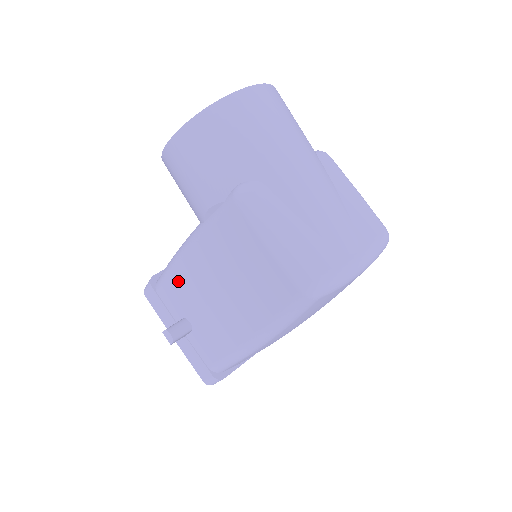
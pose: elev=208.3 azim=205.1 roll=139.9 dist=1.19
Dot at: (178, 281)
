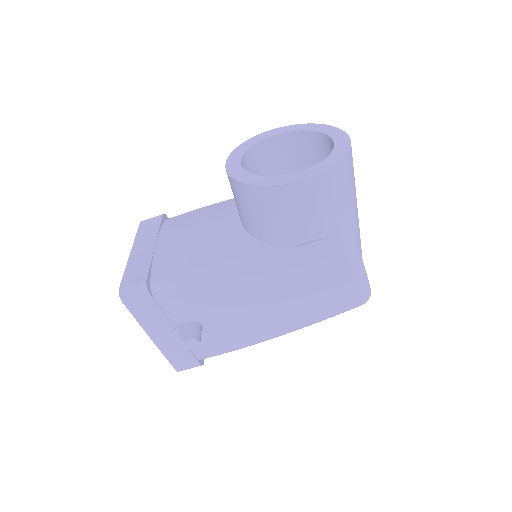
Dot at: (212, 291)
